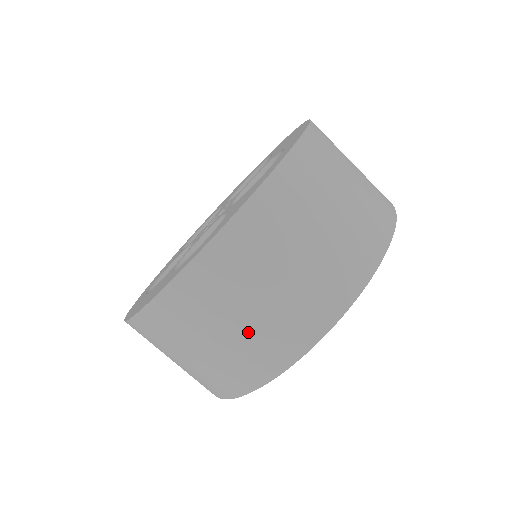
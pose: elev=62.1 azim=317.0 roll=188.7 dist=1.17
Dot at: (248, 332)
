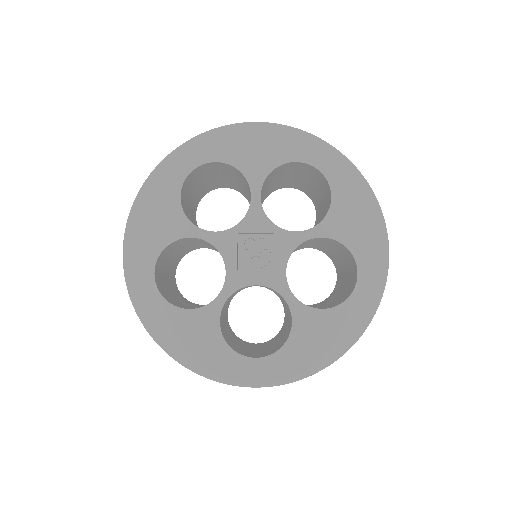
Dot at: occluded
